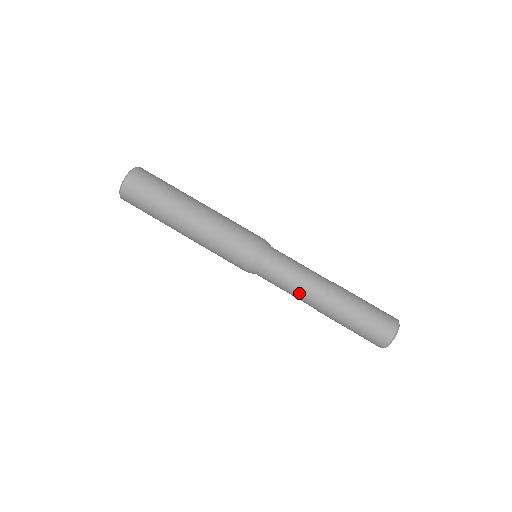
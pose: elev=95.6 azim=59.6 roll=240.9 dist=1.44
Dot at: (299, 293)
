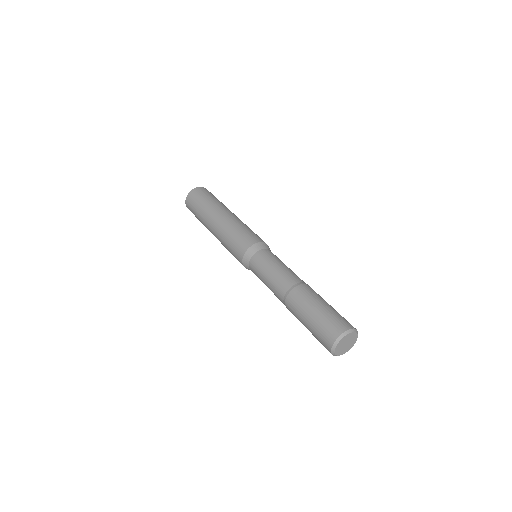
Dot at: (272, 289)
